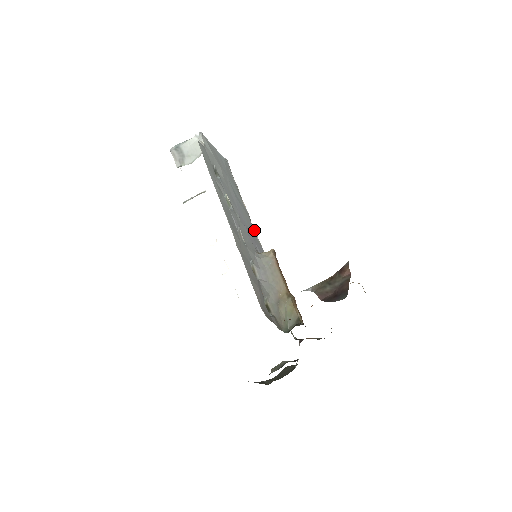
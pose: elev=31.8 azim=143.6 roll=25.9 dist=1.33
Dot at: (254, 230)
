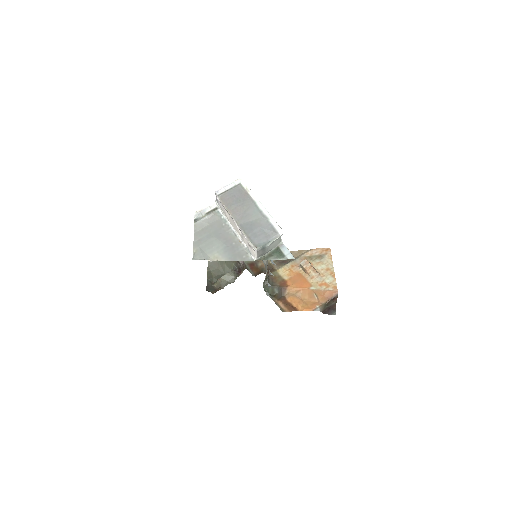
Dot at: occluded
